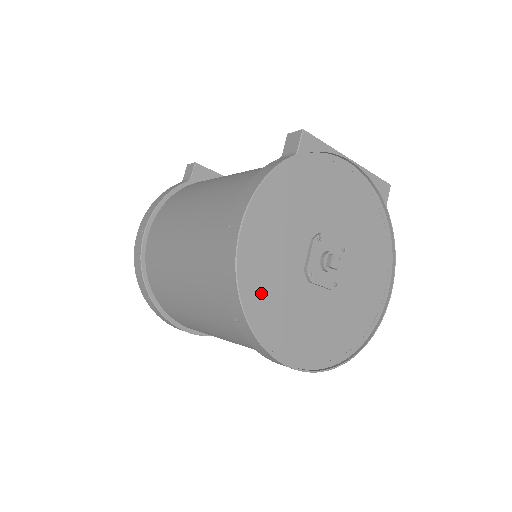
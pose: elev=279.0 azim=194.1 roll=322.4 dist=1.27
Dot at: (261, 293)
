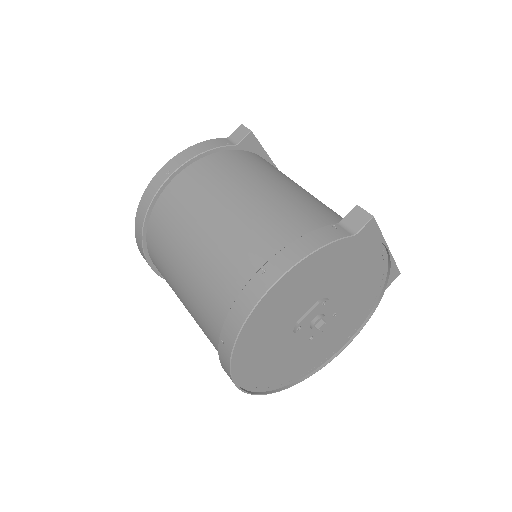
Dot at: (255, 333)
